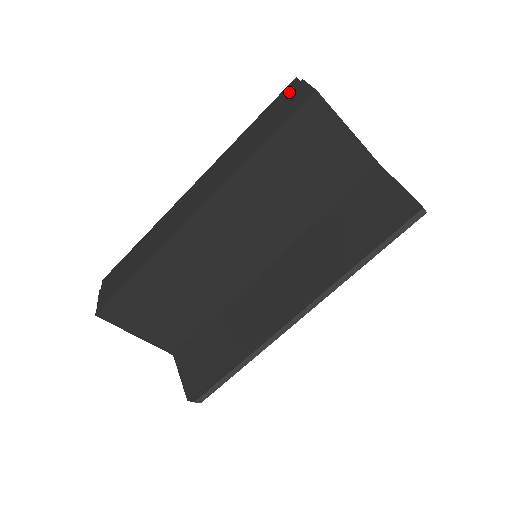
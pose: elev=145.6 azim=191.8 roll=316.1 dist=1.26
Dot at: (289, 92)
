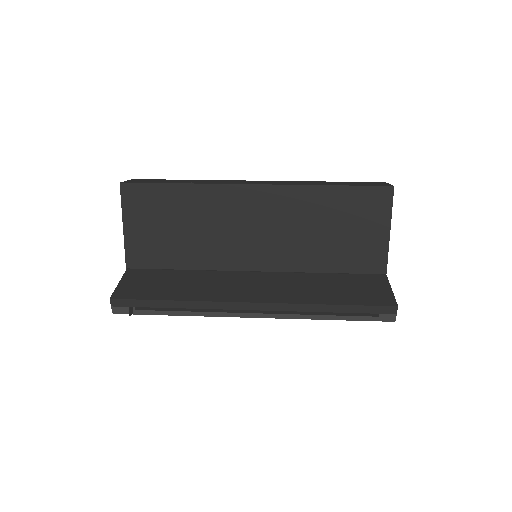
Dot at: (372, 182)
